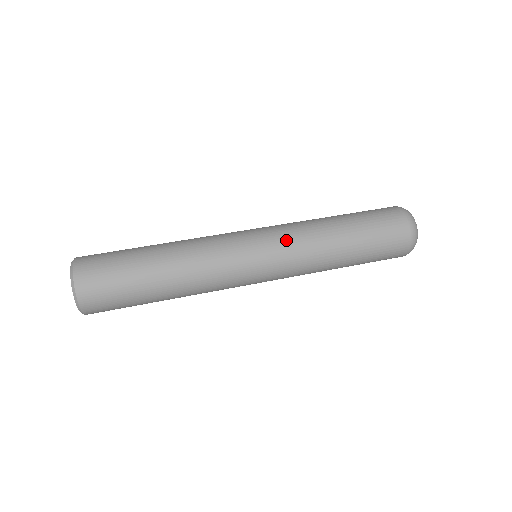
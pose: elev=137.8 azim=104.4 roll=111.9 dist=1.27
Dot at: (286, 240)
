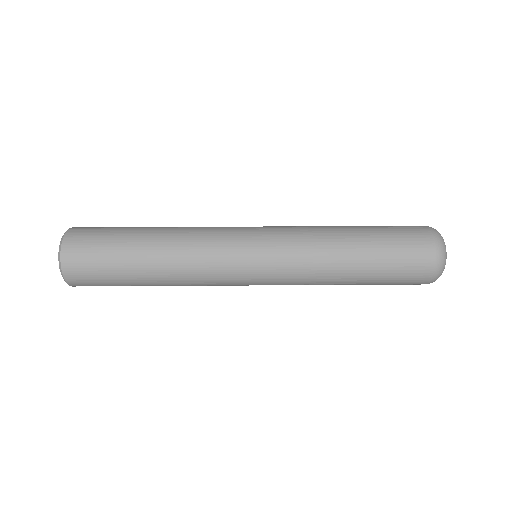
Dot at: (287, 260)
